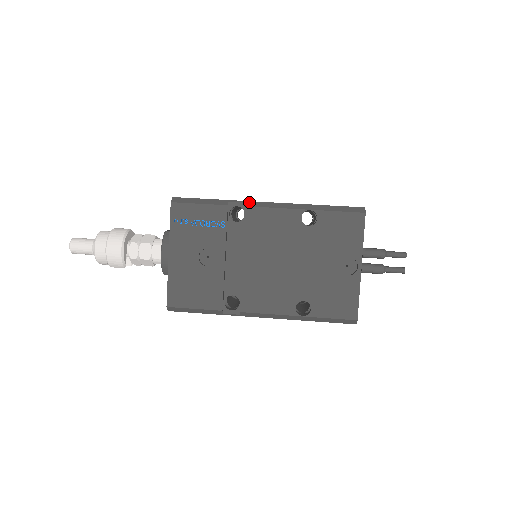
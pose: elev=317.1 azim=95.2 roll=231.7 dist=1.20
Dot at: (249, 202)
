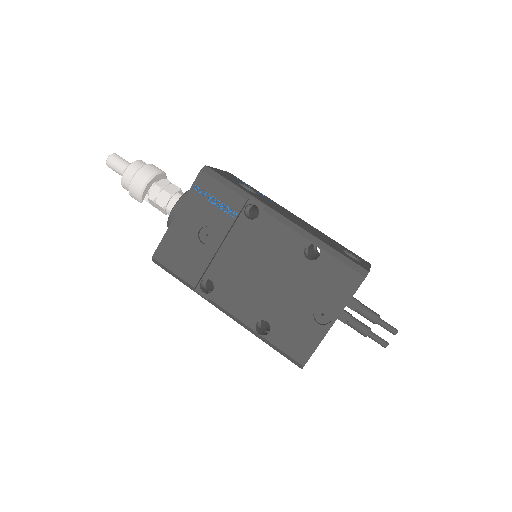
Dot at: (268, 207)
